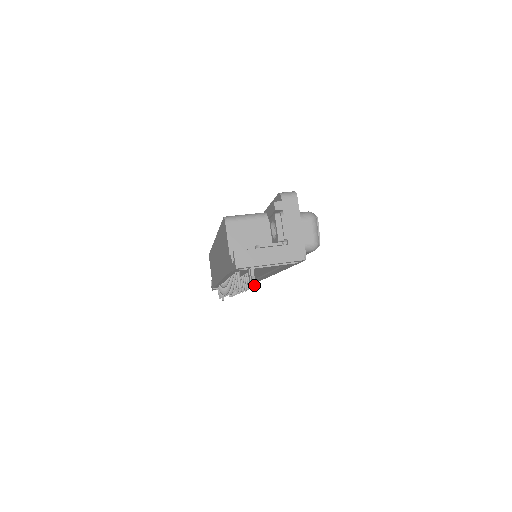
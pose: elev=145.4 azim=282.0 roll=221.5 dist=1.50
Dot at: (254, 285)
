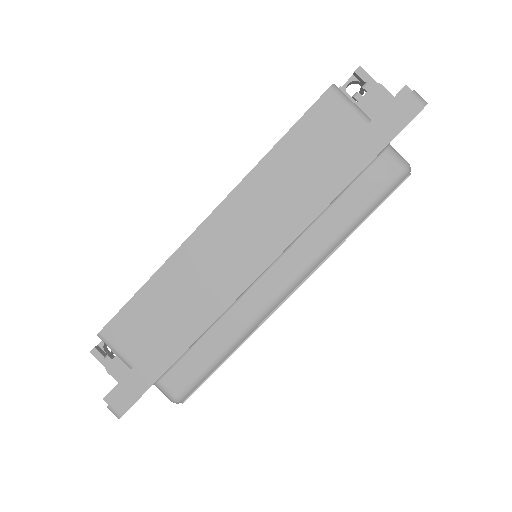
Dot at: occluded
